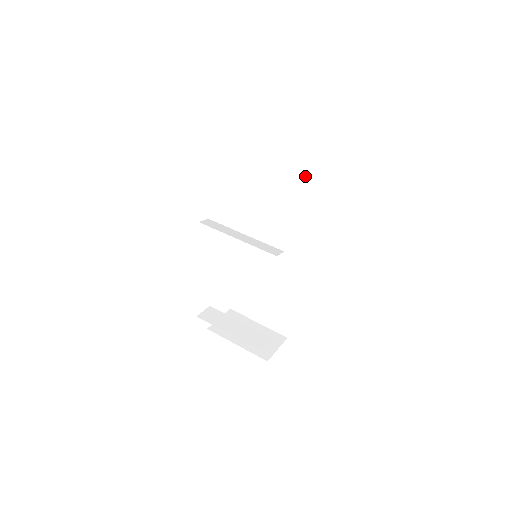
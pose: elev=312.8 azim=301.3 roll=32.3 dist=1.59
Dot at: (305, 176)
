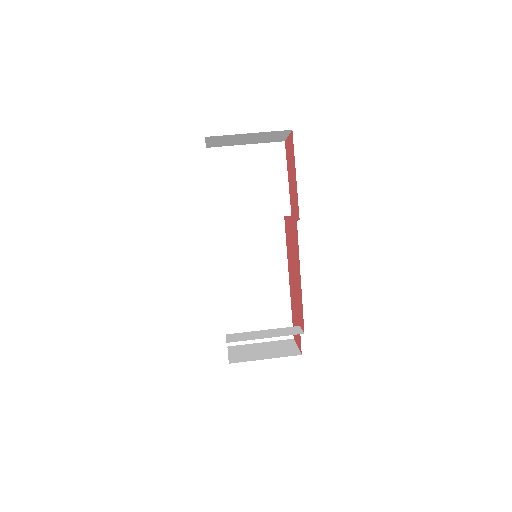
Dot at: (277, 163)
